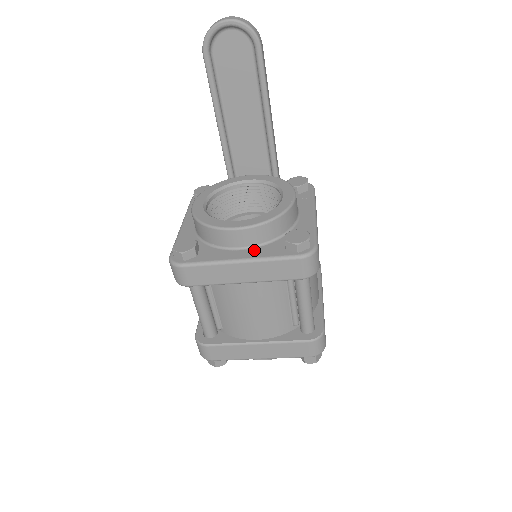
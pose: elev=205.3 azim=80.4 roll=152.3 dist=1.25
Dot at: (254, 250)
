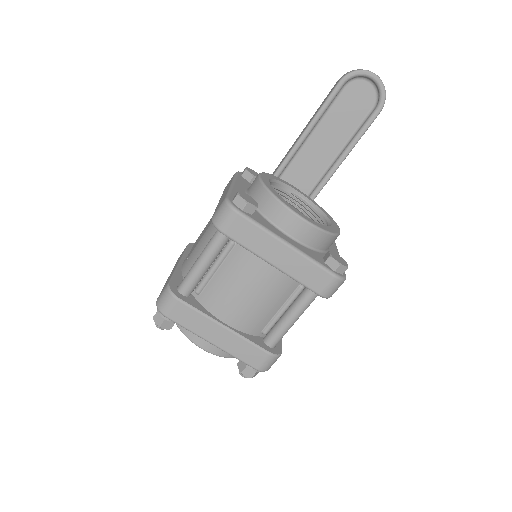
Dot at: (300, 245)
